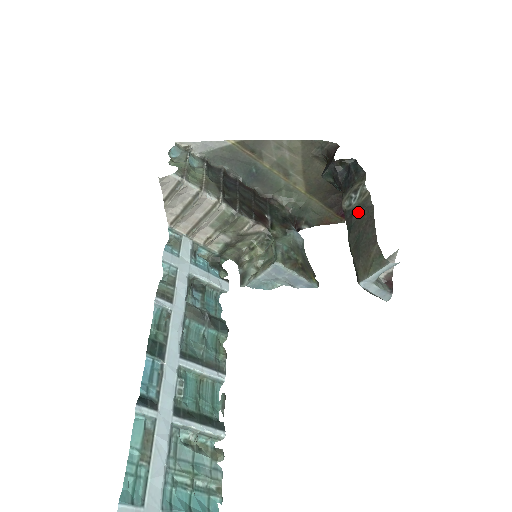
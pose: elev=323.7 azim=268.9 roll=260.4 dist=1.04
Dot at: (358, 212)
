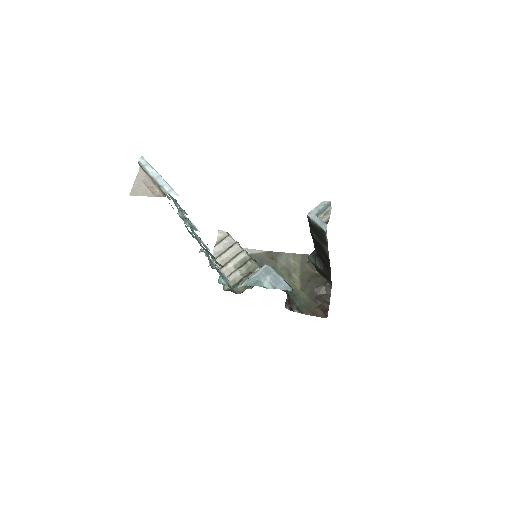
Dot at: occluded
